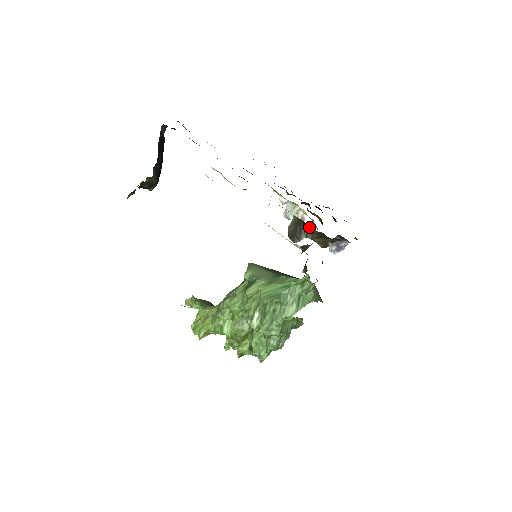
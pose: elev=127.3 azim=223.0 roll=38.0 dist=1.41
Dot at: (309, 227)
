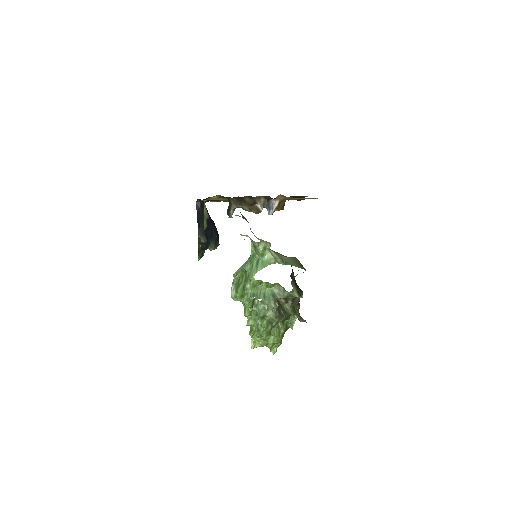
Dot at: (230, 199)
